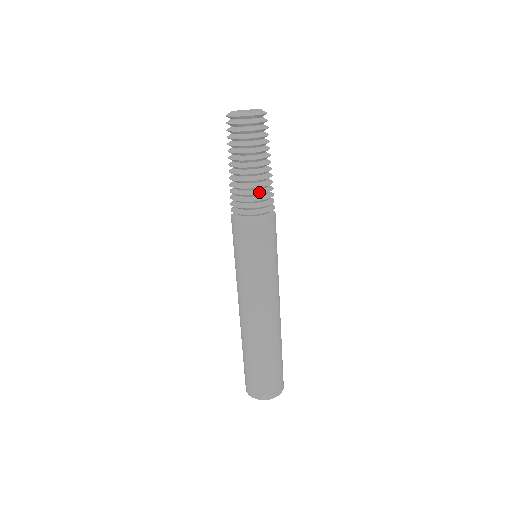
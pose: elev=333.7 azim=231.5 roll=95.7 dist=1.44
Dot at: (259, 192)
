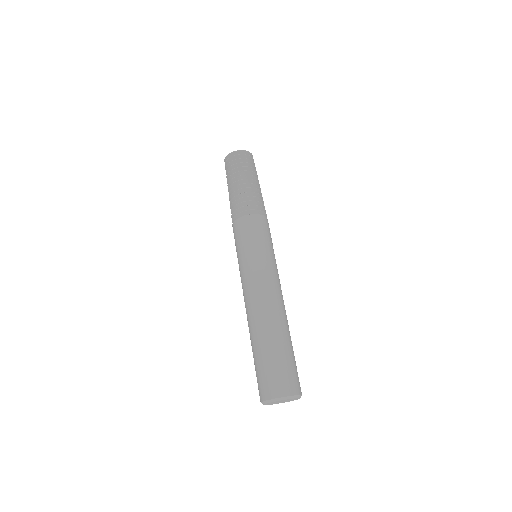
Dot at: (262, 200)
